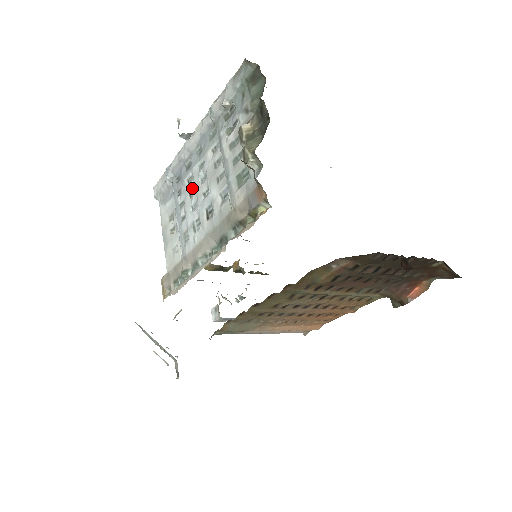
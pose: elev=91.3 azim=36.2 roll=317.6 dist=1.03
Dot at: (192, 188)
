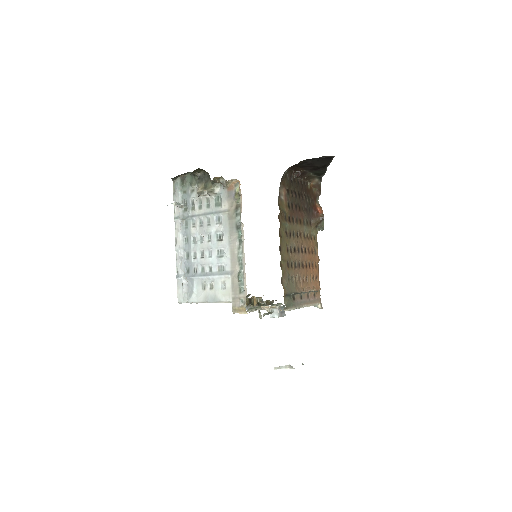
Dot at: (200, 255)
